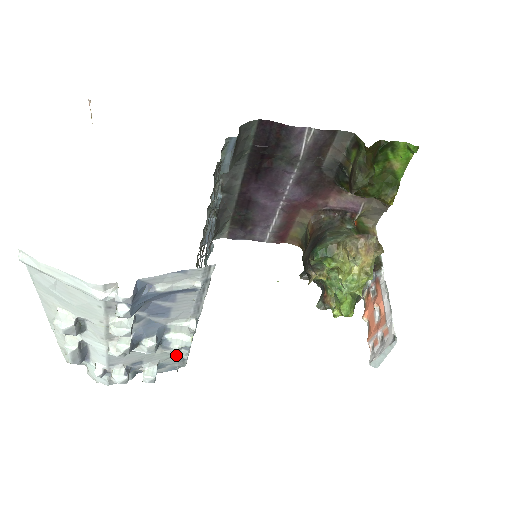
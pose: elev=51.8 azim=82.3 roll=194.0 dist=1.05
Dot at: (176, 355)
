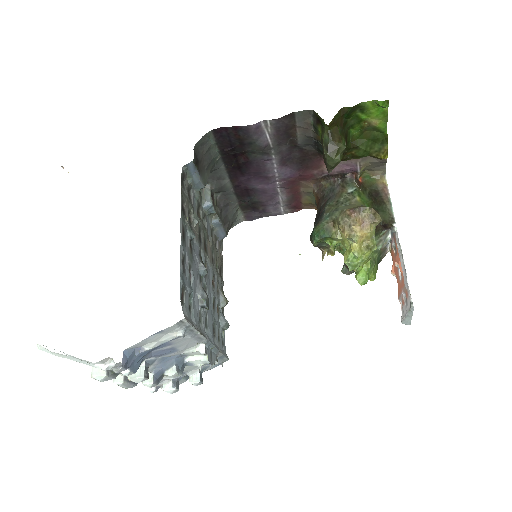
Dot at: occluded
